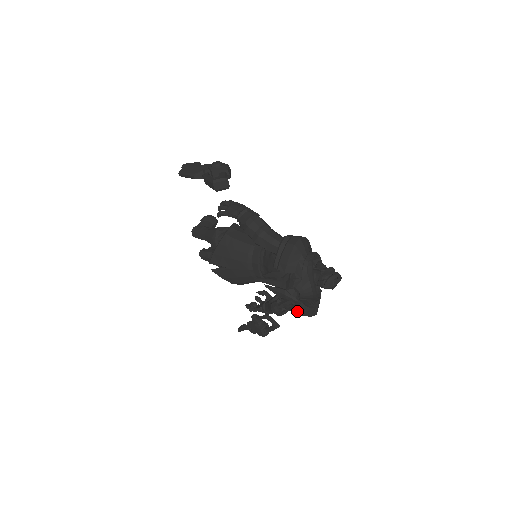
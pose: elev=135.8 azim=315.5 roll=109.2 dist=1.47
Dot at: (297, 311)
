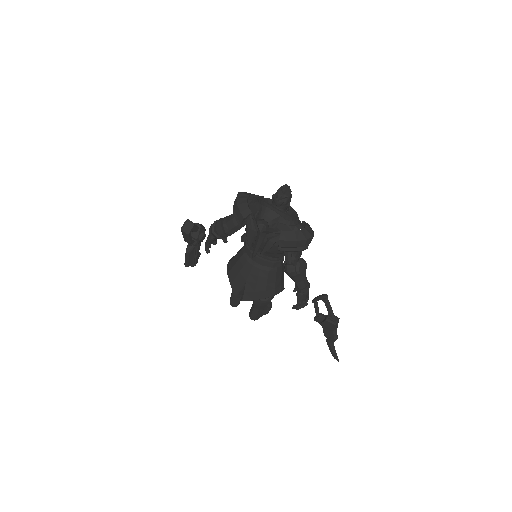
Dot at: (285, 240)
